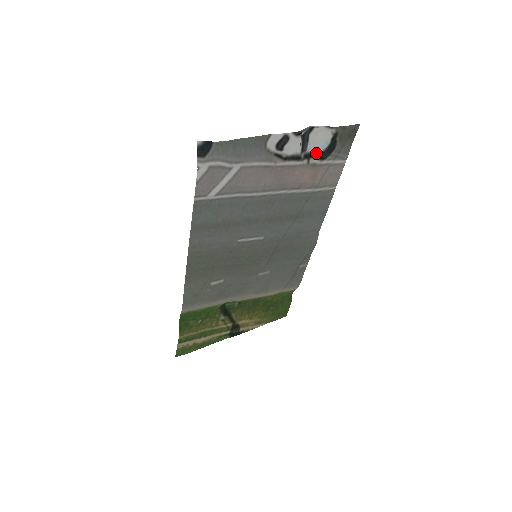
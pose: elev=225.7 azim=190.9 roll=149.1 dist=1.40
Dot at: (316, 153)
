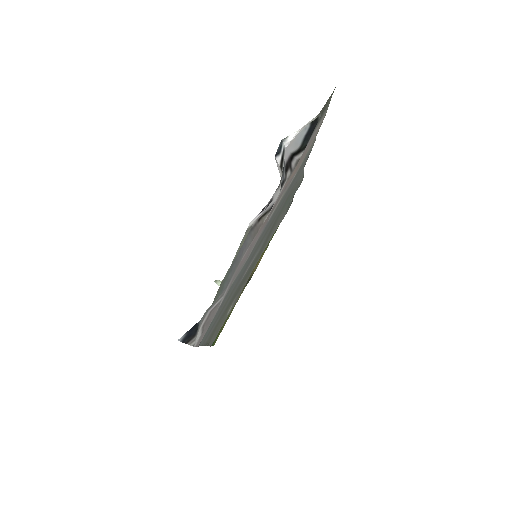
Dot at: (295, 150)
